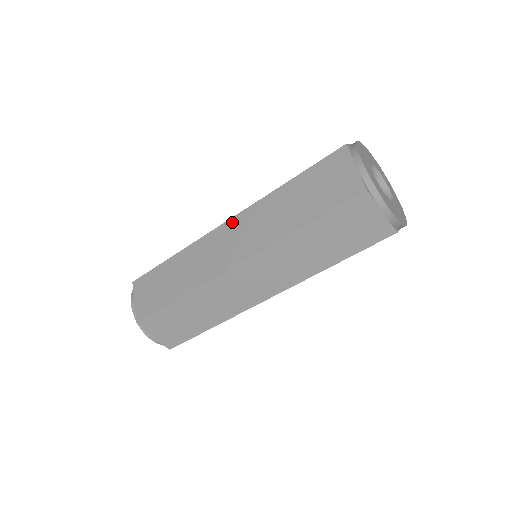
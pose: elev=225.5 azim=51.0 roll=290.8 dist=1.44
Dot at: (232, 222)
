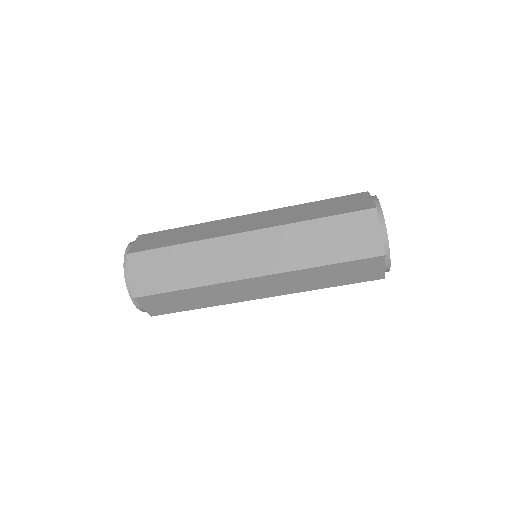
Dot at: (256, 214)
